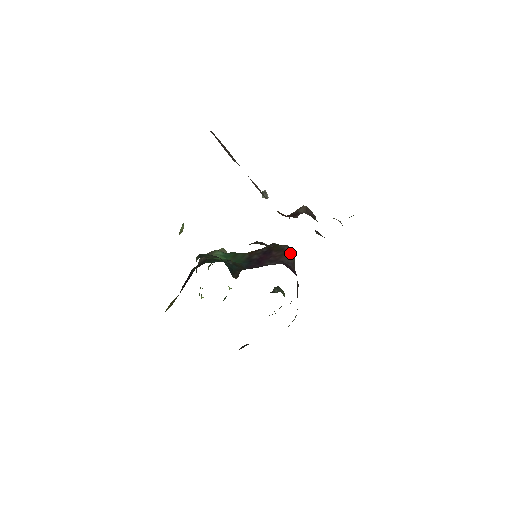
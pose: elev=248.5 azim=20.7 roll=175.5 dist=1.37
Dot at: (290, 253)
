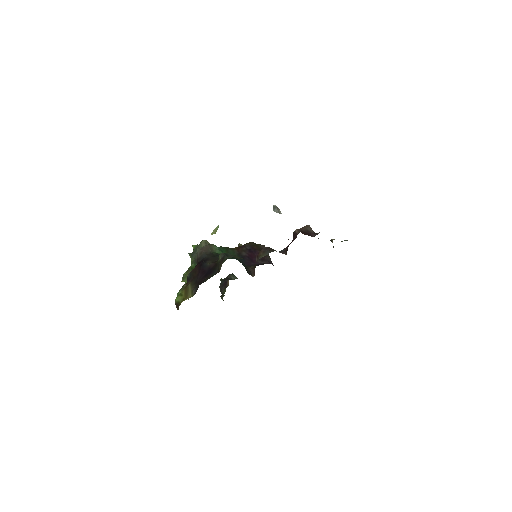
Dot at: occluded
